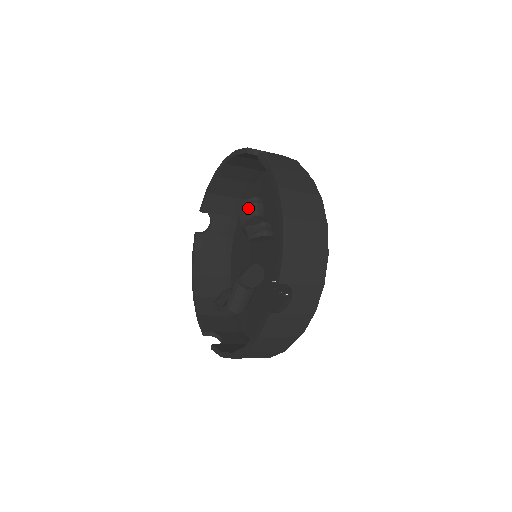
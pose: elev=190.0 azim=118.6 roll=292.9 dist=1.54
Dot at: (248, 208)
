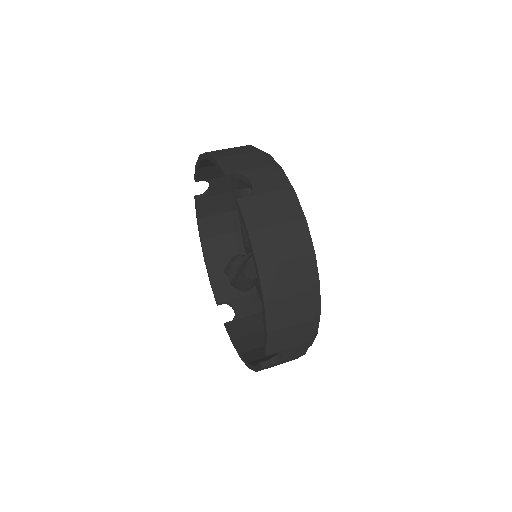
Dot at: occluded
